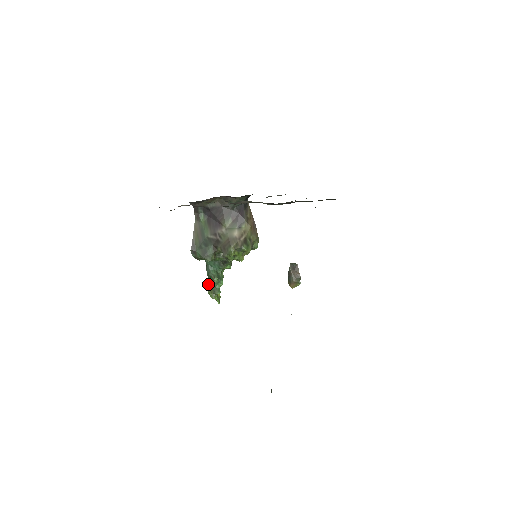
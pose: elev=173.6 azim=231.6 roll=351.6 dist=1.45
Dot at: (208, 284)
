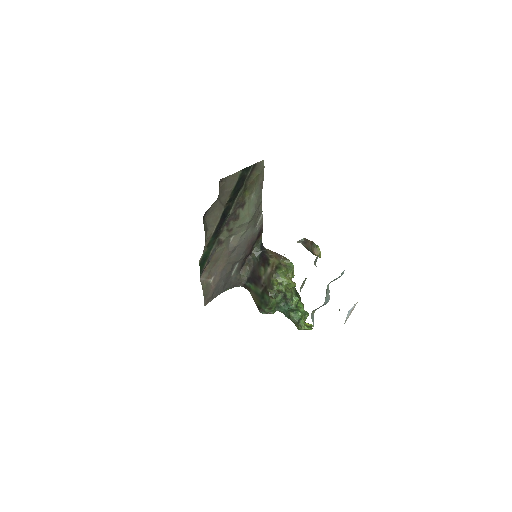
Dot at: (295, 324)
